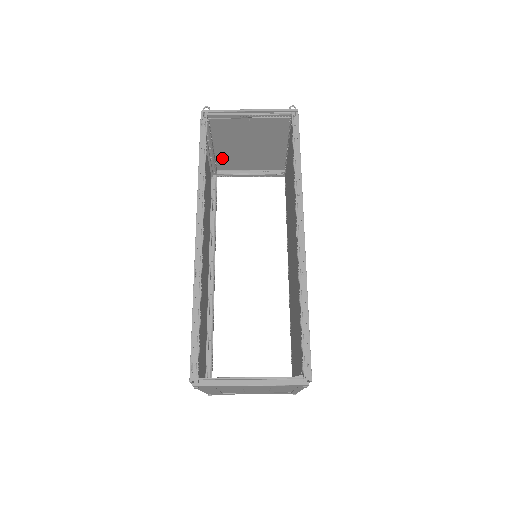
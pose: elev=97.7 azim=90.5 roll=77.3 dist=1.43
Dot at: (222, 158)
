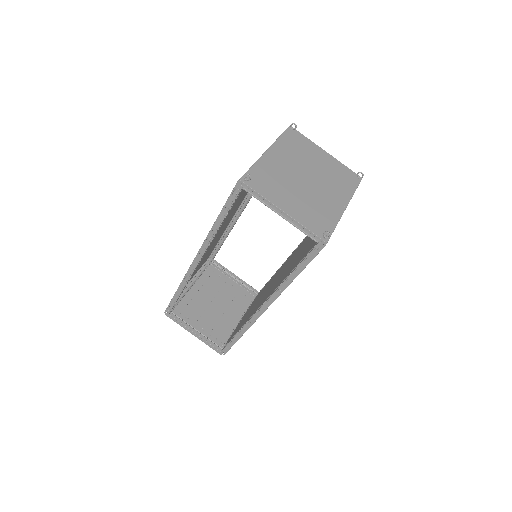
Dot at: (289, 146)
